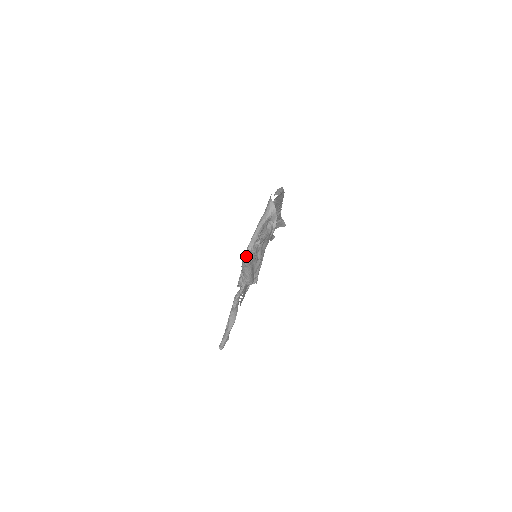
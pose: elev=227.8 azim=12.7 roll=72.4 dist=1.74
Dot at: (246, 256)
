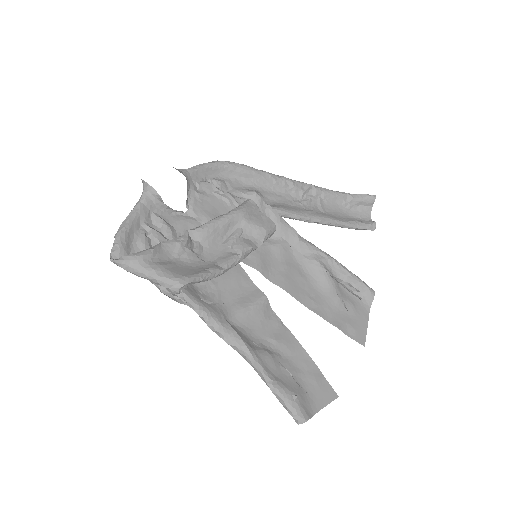
Dot at: (111, 256)
